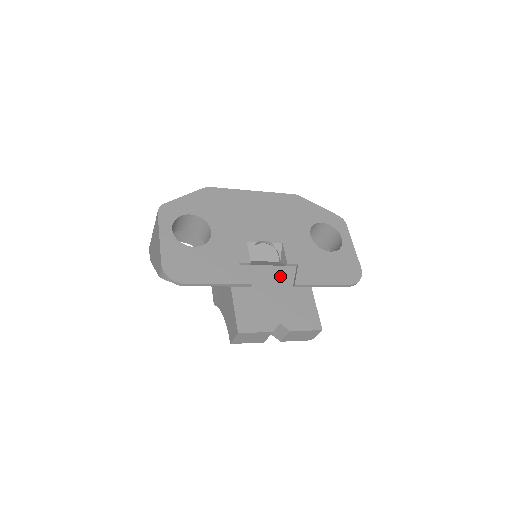
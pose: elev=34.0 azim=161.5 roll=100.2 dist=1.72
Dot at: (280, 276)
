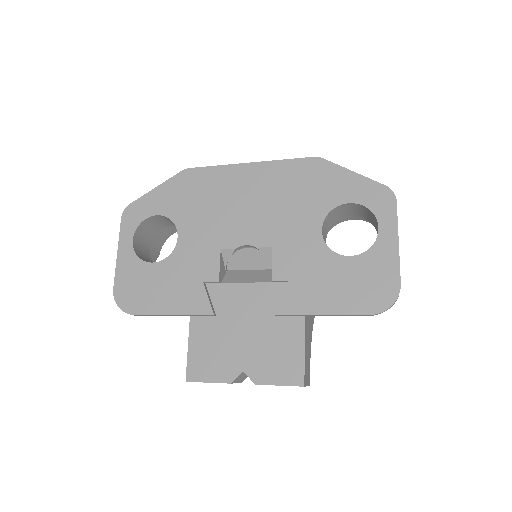
Dot at: (260, 299)
